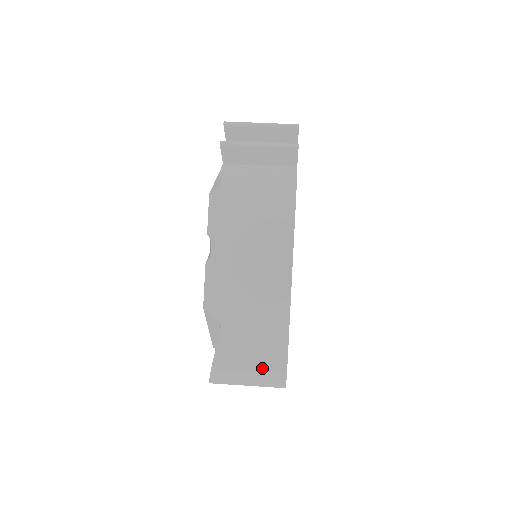
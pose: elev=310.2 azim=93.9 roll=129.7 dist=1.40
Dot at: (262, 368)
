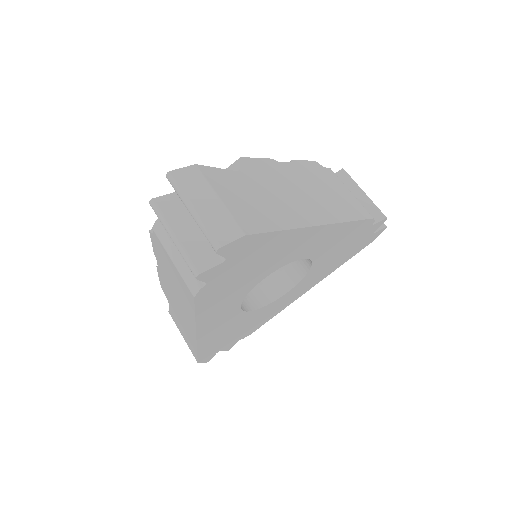
Dot at: (188, 345)
